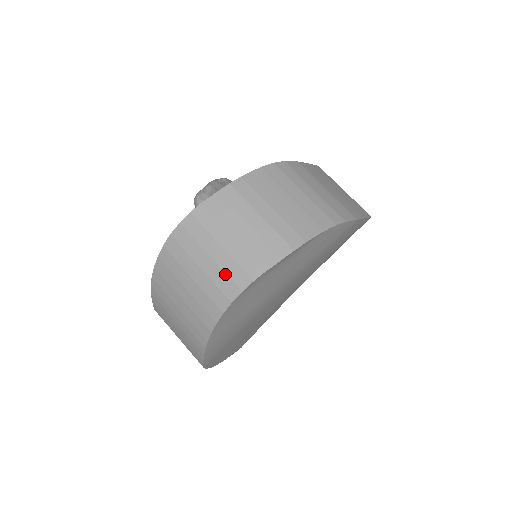
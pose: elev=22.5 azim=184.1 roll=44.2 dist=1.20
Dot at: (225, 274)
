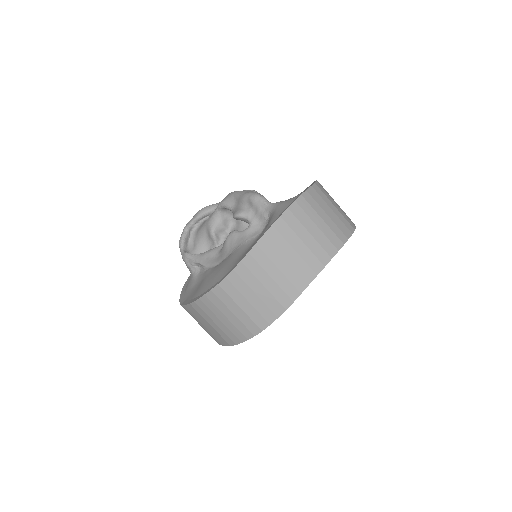
Dot at: (327, 239)
